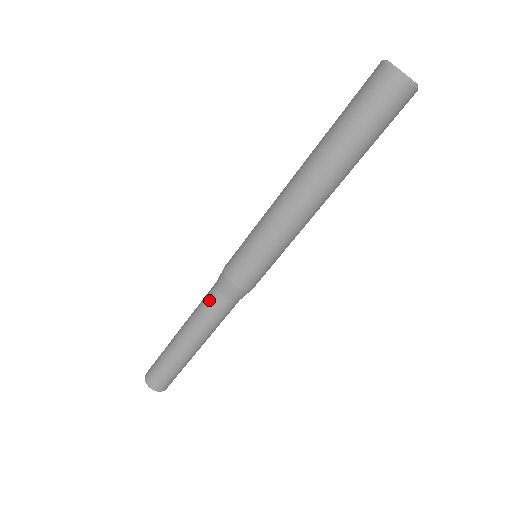
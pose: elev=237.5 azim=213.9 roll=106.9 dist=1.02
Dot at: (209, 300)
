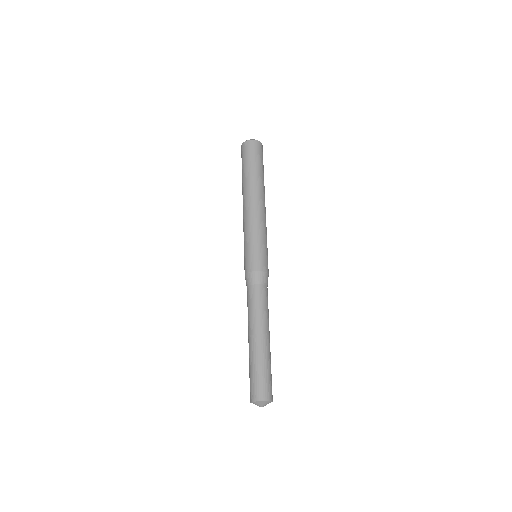
Dot at: (249, 296)
